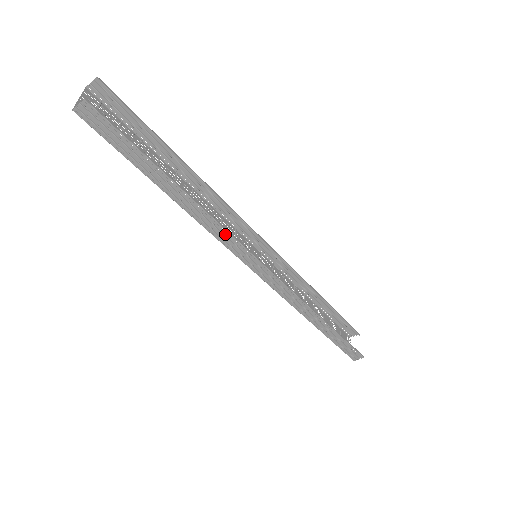
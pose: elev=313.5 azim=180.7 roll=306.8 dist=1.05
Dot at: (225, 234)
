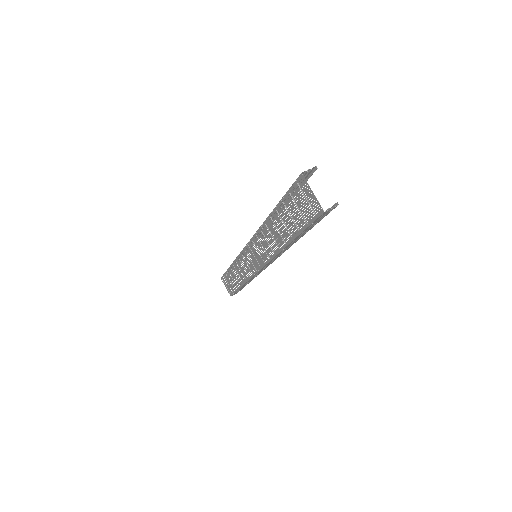
Dot at: occluded
